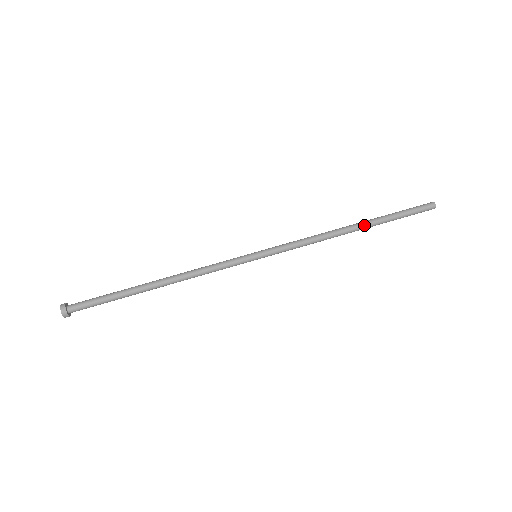
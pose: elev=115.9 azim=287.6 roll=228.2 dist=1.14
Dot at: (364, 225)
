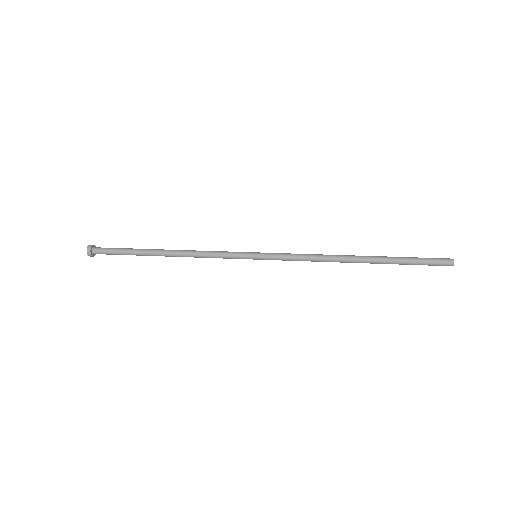
Dot at: (368, 256)
